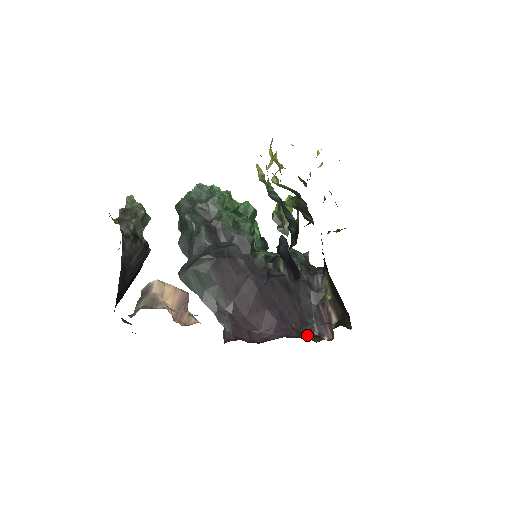
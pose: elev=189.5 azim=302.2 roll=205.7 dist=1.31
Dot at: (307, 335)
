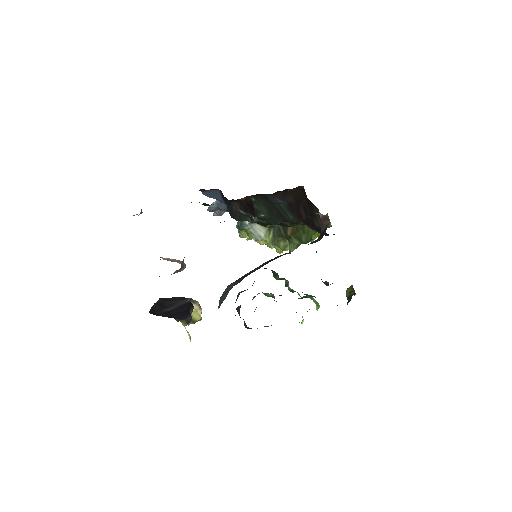
Dot at: occluded
